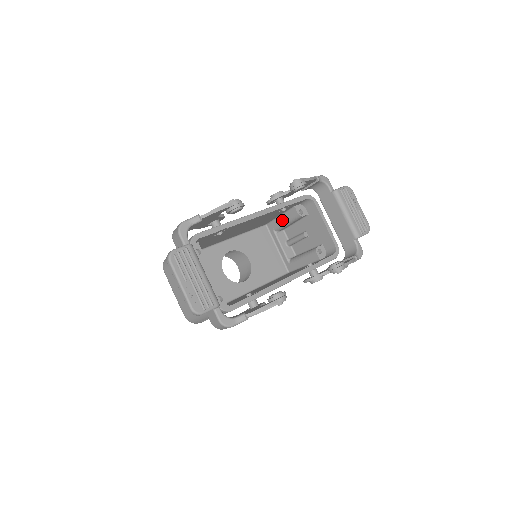
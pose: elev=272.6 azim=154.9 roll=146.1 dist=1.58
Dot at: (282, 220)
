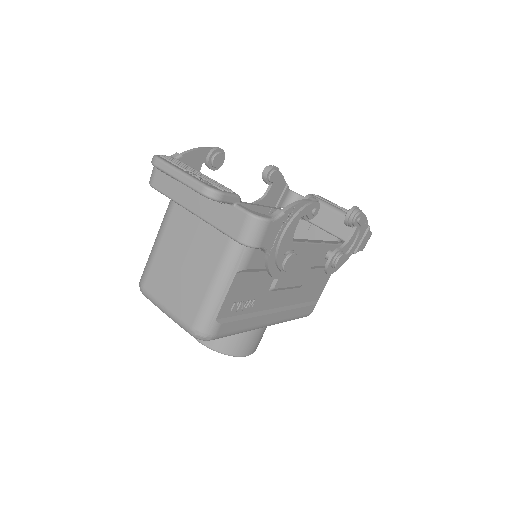
Dot at: occluded
